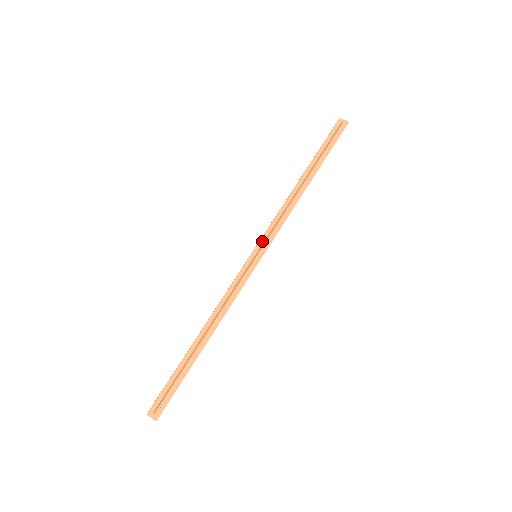
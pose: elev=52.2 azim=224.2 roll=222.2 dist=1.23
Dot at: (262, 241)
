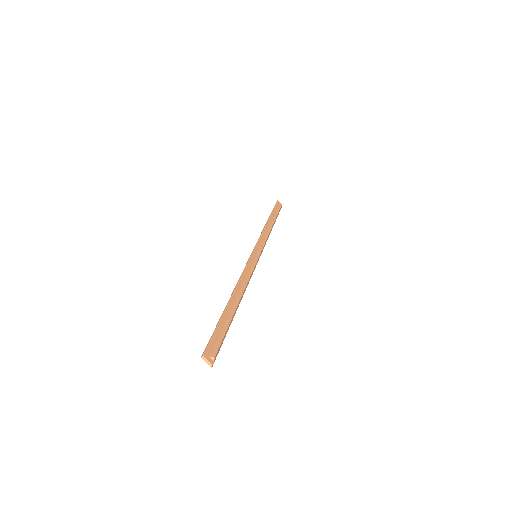
Dot at: (258, 247)
